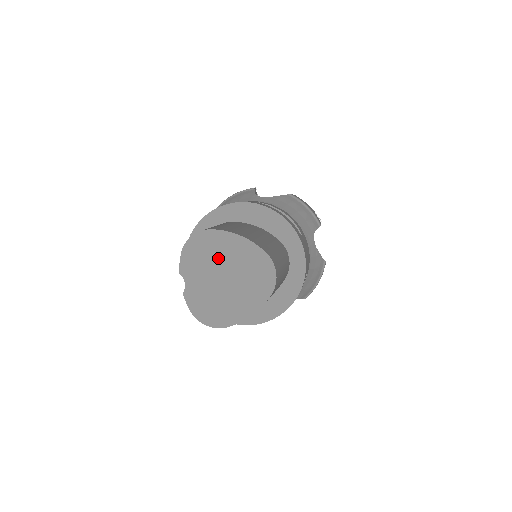
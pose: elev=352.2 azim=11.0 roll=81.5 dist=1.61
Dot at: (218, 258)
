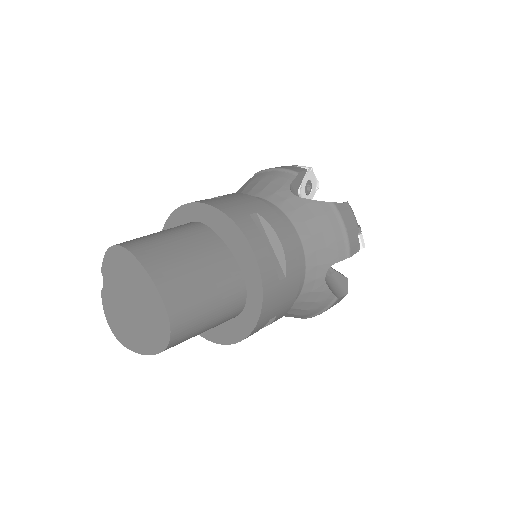
Dot at: (130, 283)
